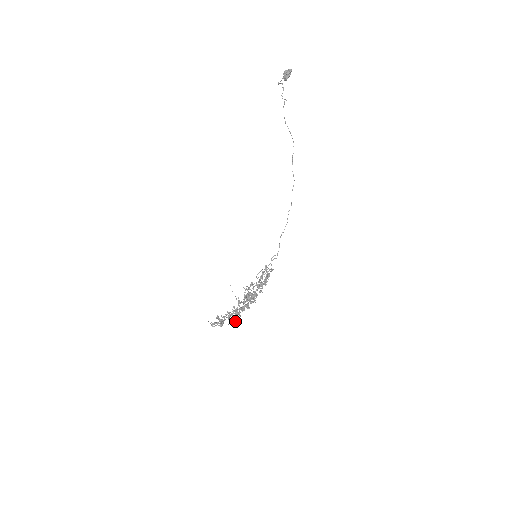
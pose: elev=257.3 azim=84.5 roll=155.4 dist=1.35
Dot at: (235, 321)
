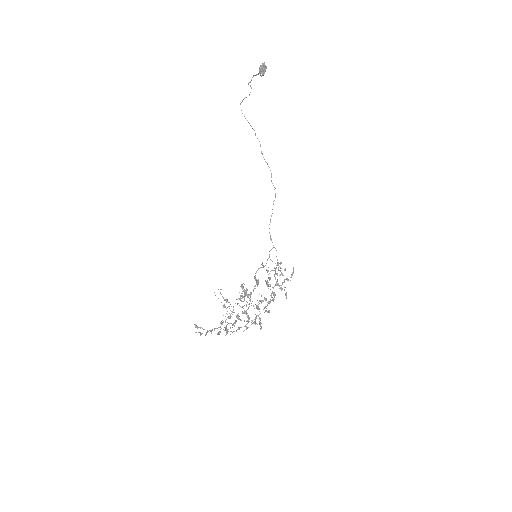
Dot at: (260, 325)
